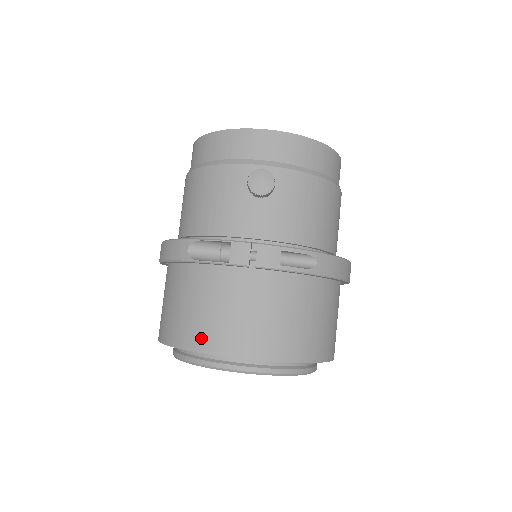
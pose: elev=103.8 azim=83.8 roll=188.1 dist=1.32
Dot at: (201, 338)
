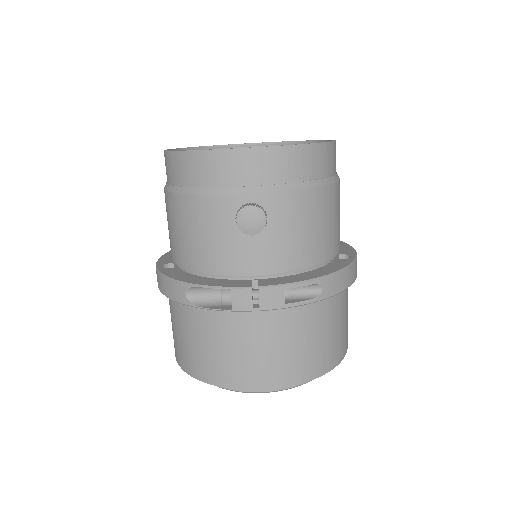
Dot at: (218, 374)
